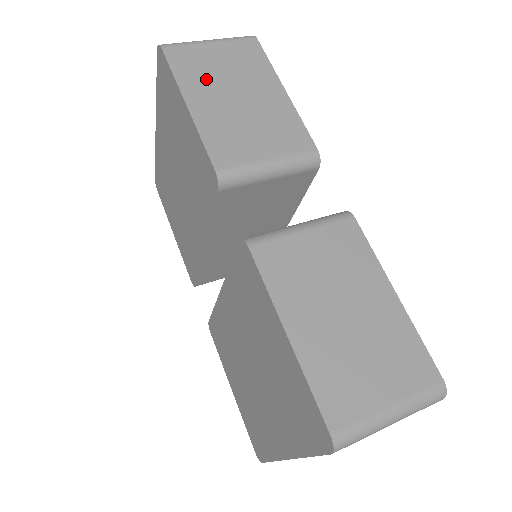
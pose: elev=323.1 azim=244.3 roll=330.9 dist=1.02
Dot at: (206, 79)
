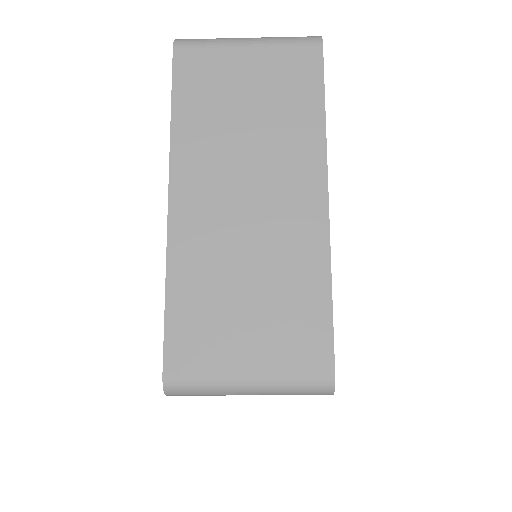
Dot at: occluded
